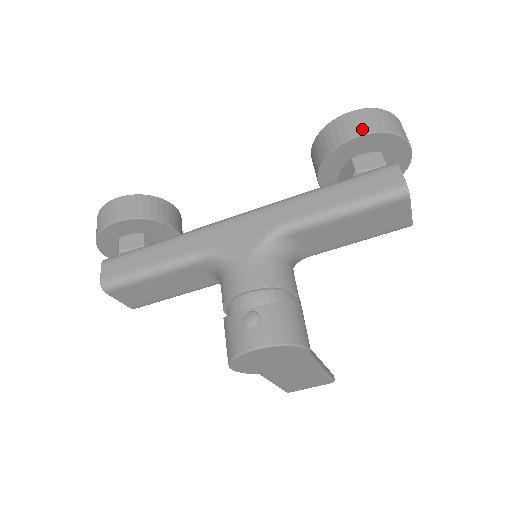
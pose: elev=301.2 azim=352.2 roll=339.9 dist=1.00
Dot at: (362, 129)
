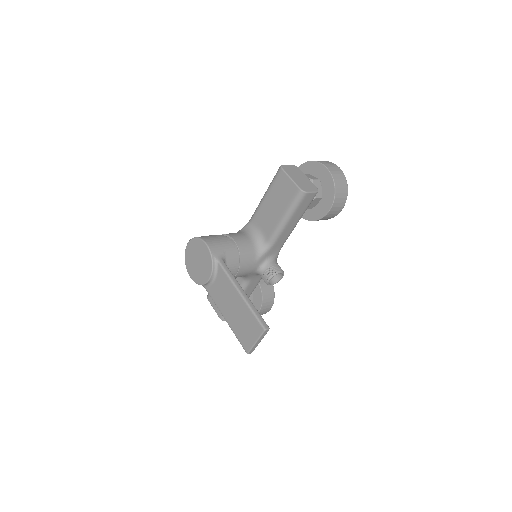
Dot at: occluded
